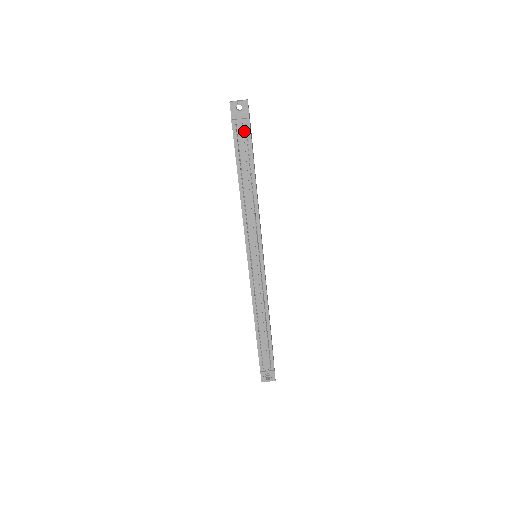
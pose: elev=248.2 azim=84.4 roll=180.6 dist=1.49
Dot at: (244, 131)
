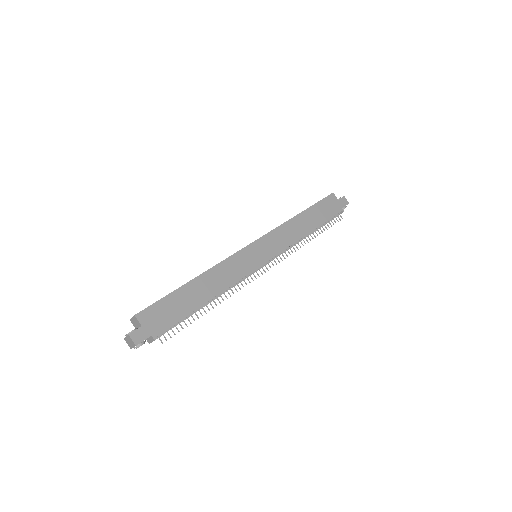
Dot at: (162, 332)
